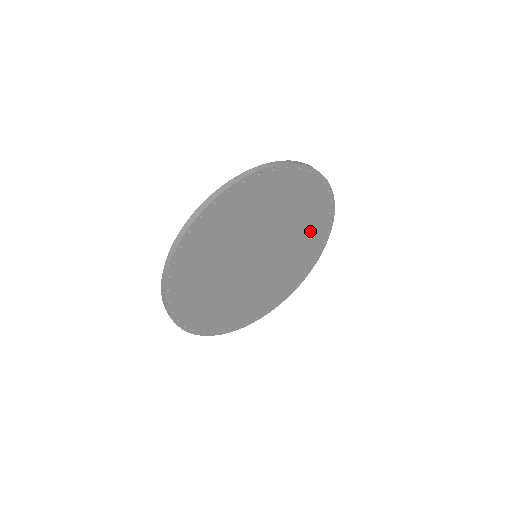
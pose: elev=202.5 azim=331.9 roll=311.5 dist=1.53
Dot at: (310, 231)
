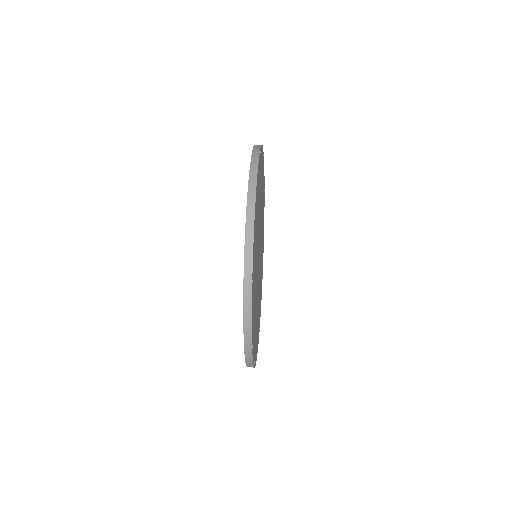
Dot at: (262, 190)
